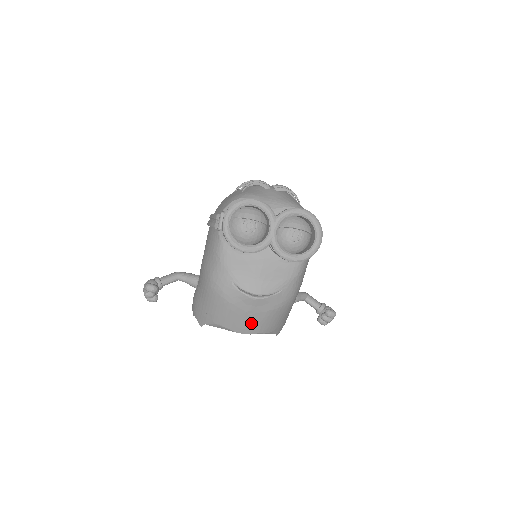
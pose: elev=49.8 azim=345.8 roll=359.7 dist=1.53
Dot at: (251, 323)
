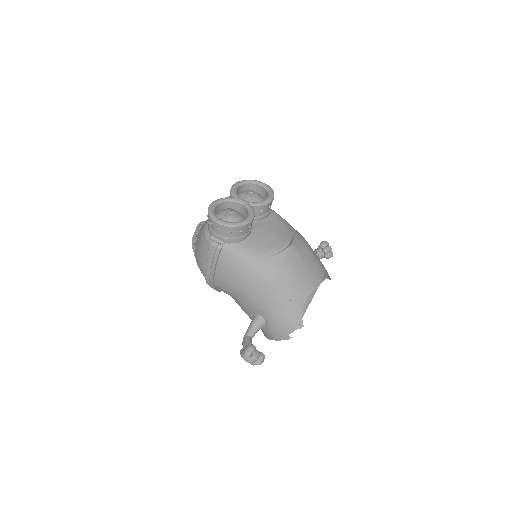
Dot at: (313, 269)
